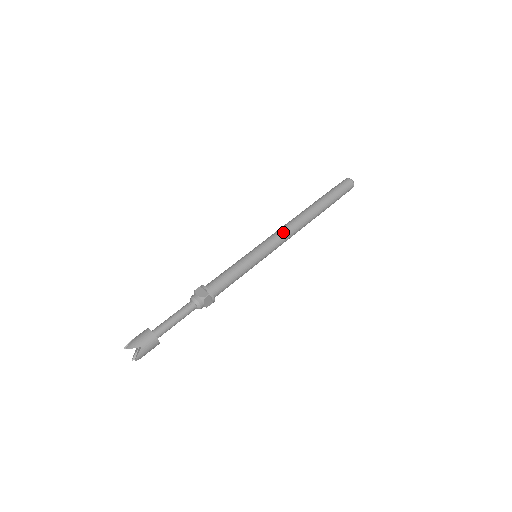
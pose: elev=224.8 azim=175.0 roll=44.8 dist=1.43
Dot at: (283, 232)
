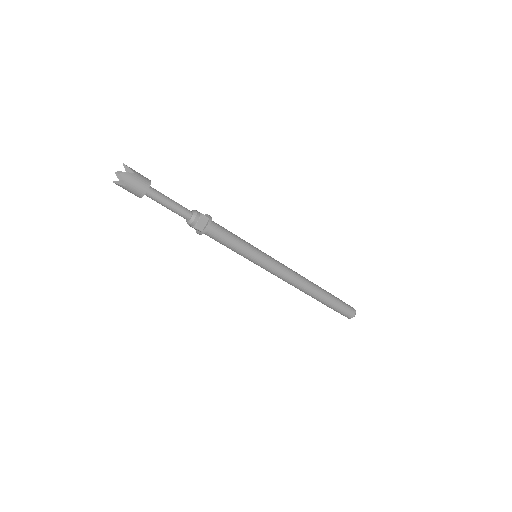
Dot at: (287, 267)
